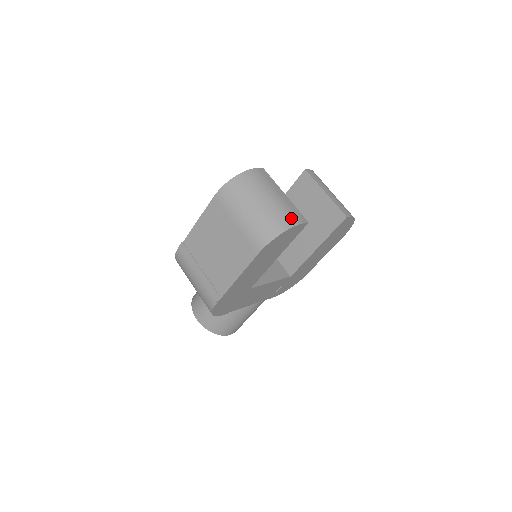
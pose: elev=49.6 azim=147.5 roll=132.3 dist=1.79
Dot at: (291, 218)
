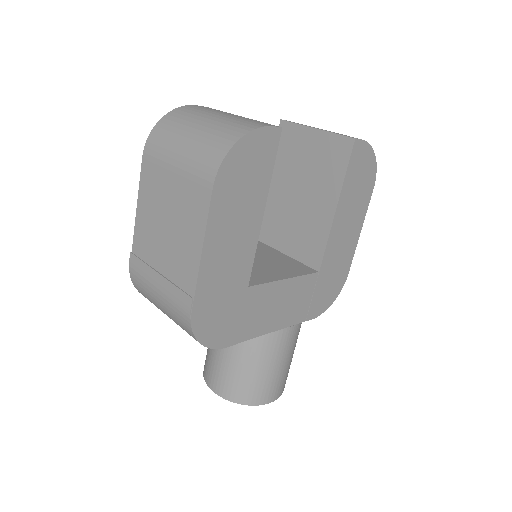
Dot at: (249, 124)
